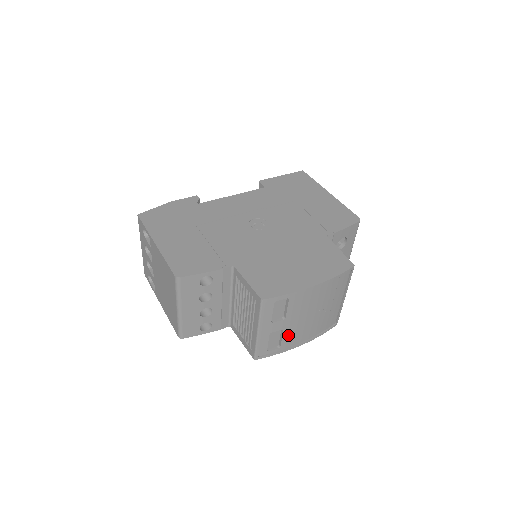
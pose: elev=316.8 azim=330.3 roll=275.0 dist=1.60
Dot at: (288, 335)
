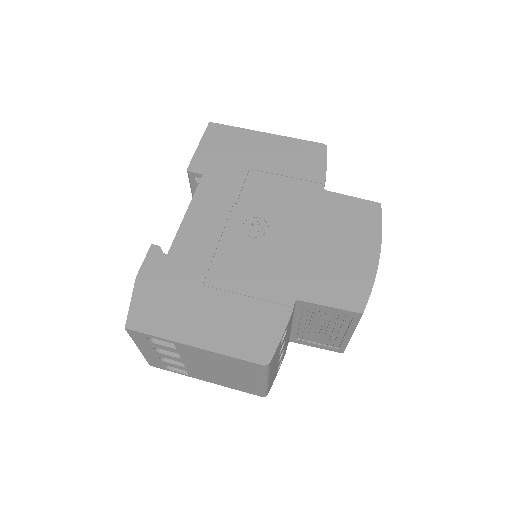
Dot at: occluded
